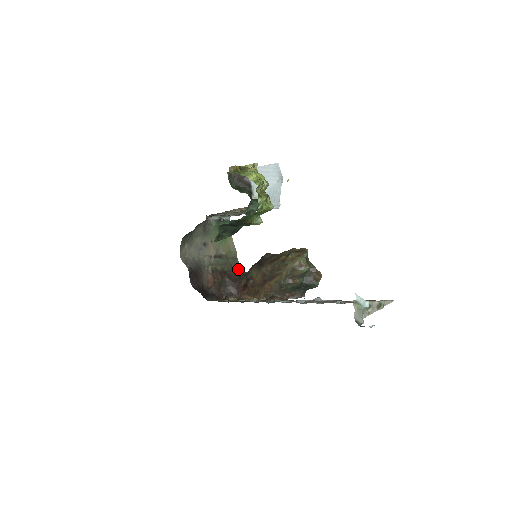
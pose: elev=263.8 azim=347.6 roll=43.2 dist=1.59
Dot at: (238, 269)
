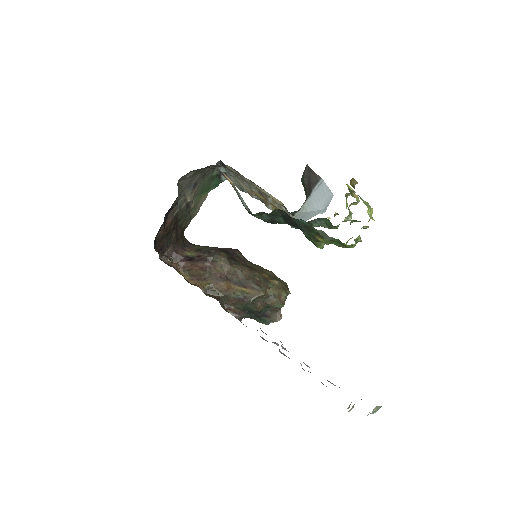
Dot at: occluded
